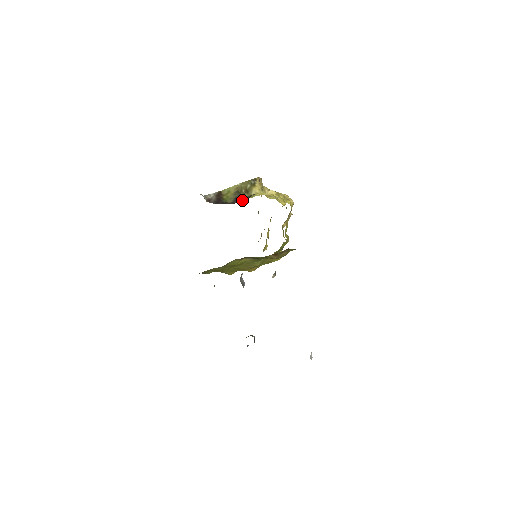
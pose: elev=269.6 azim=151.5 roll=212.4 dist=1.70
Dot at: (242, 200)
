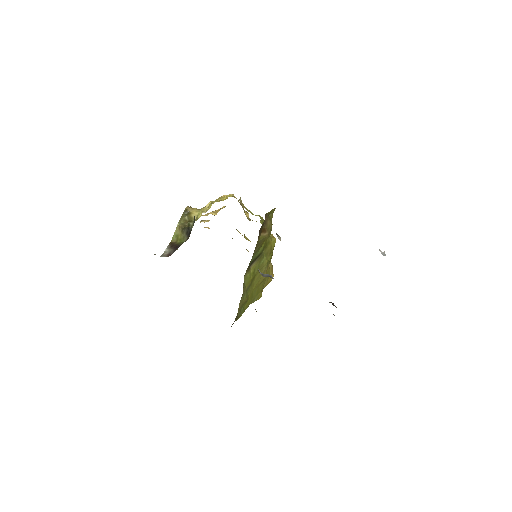
Dot at: occluded
